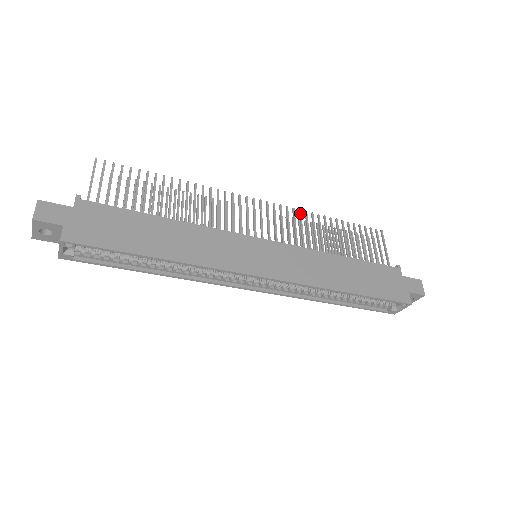
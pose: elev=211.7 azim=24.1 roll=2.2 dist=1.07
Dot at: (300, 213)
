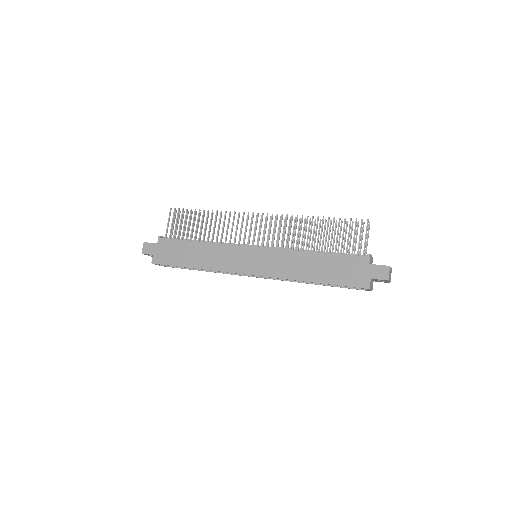
Dot at: (291, 218)
